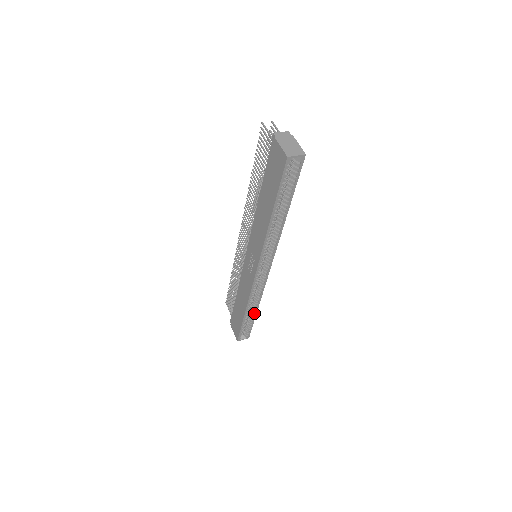
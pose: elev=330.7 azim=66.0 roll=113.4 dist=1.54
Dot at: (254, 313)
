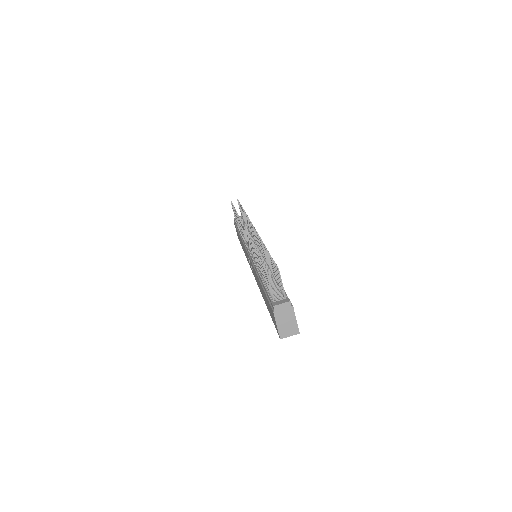
Dot at: occluded
